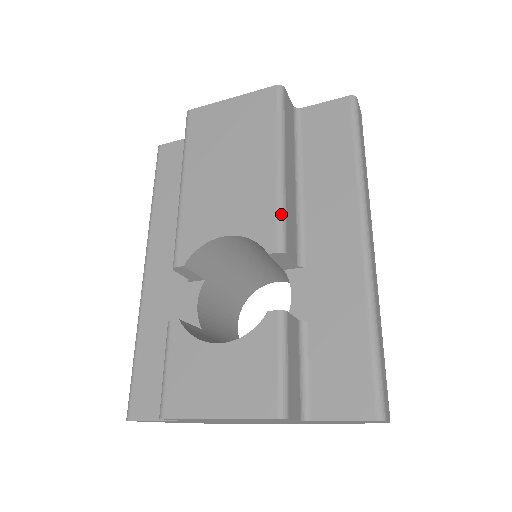
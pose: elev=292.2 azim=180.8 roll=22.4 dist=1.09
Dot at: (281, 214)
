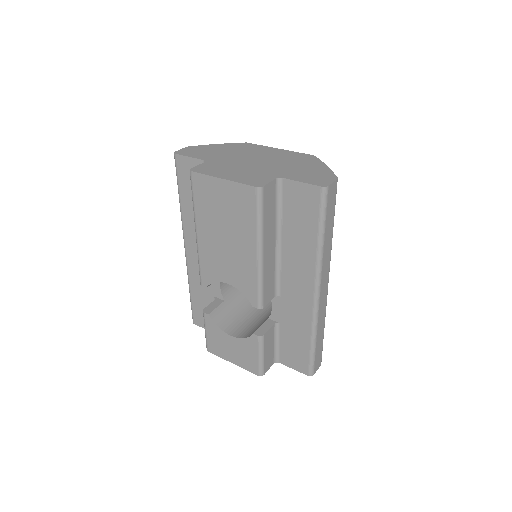
Dot at: (260, 288)
